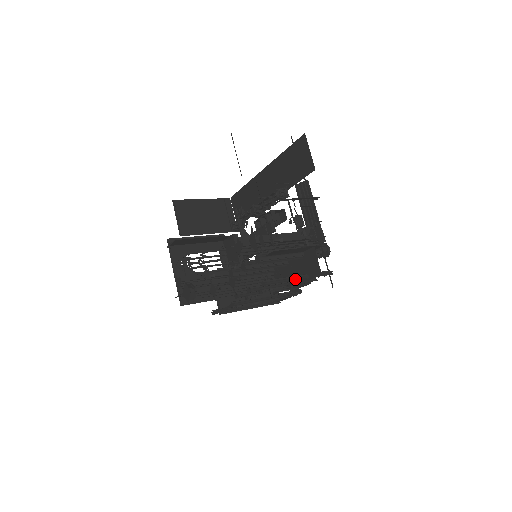
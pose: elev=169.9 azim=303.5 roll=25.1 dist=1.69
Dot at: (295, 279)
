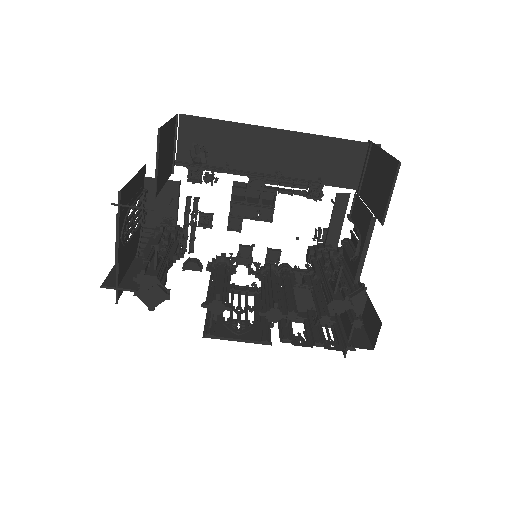
Dot at: occluded
